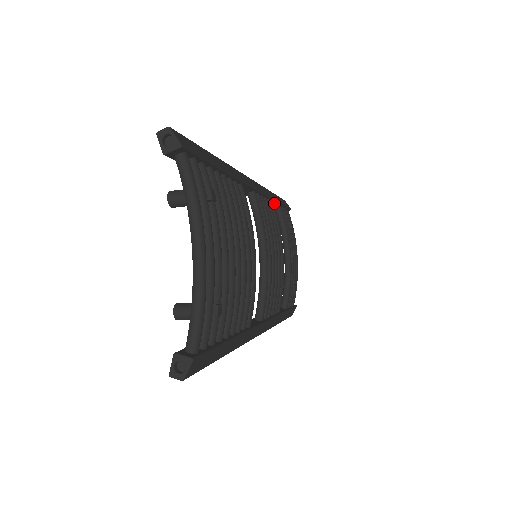
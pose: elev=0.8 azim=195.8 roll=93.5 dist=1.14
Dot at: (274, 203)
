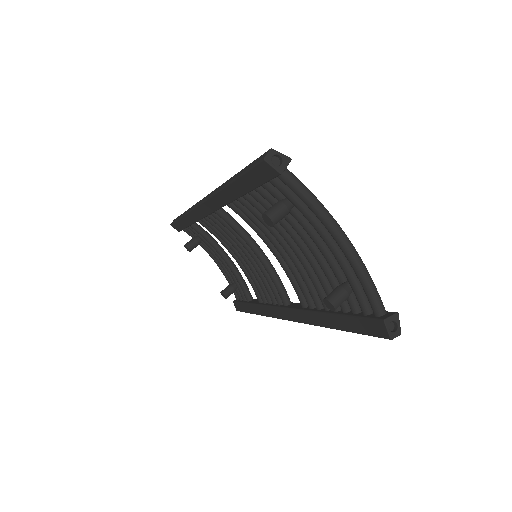
Dot at: occluded
